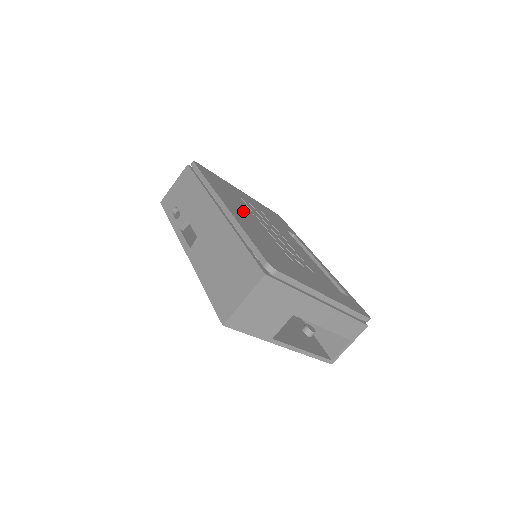
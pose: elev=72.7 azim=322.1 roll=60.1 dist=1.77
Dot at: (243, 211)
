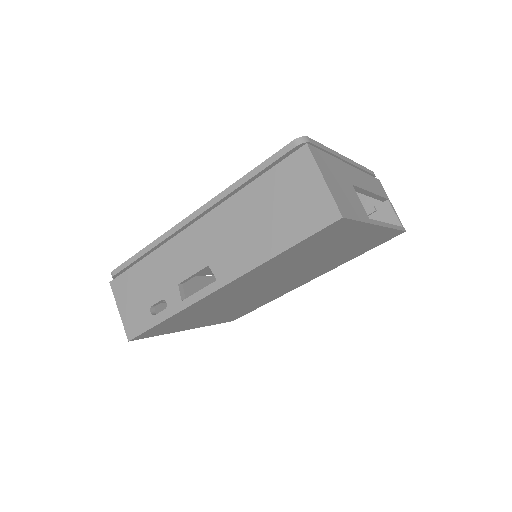
Dot at: occluded
